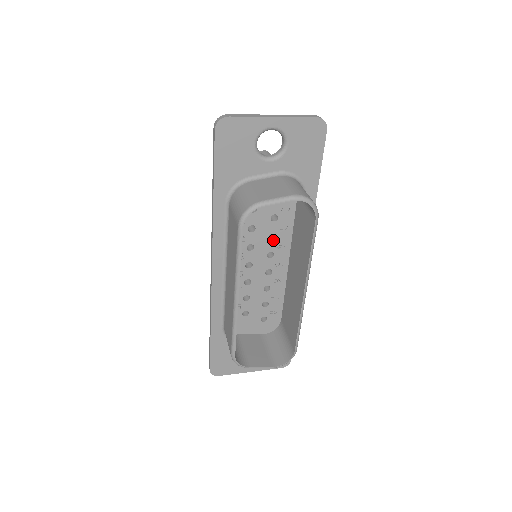
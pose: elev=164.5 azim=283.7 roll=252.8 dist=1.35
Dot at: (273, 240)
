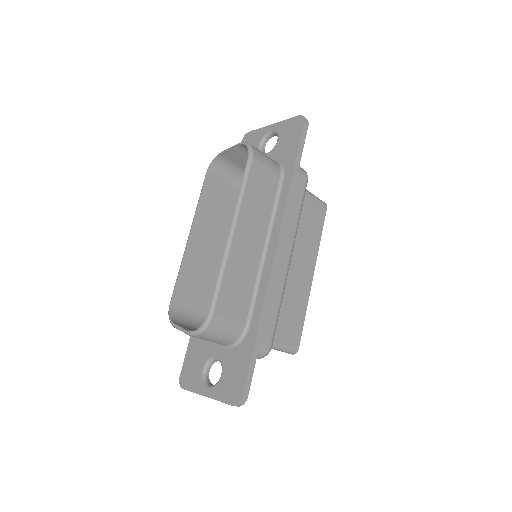
Dot at: occluded
